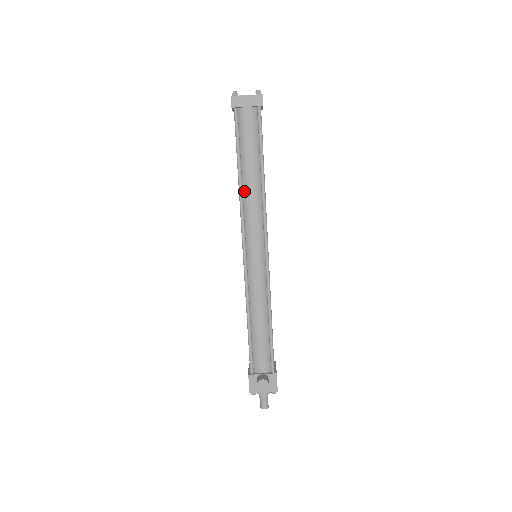
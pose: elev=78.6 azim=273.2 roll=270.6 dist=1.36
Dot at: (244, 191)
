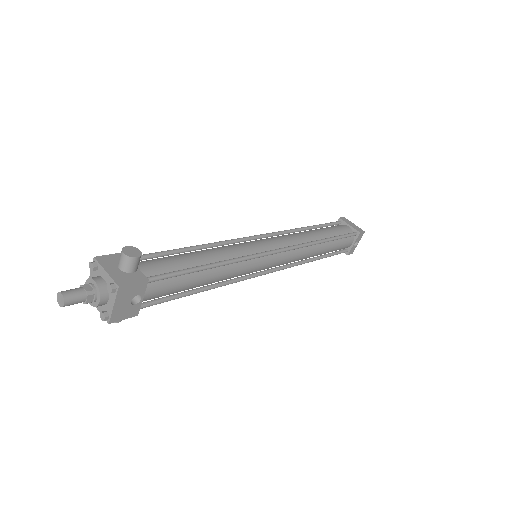
Dot at: (301, 232)
